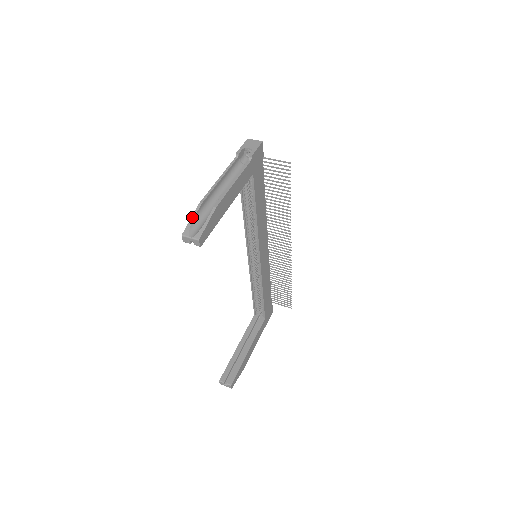
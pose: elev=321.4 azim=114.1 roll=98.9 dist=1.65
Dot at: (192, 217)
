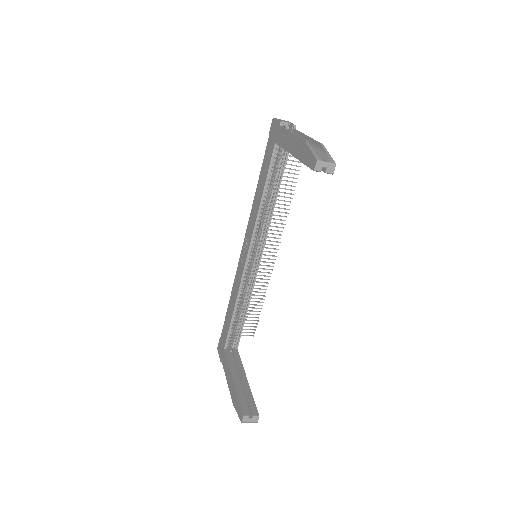
Dot at: (311, 149)
